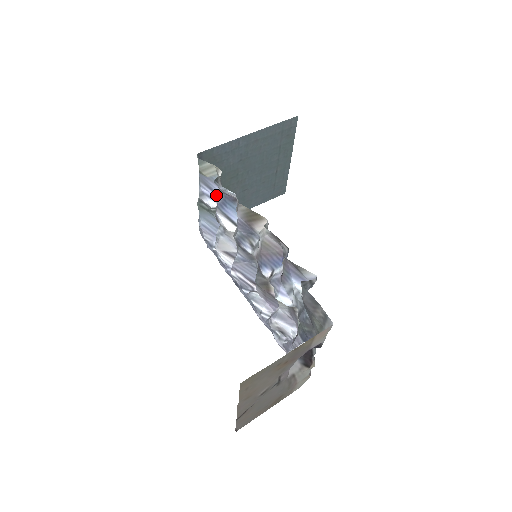
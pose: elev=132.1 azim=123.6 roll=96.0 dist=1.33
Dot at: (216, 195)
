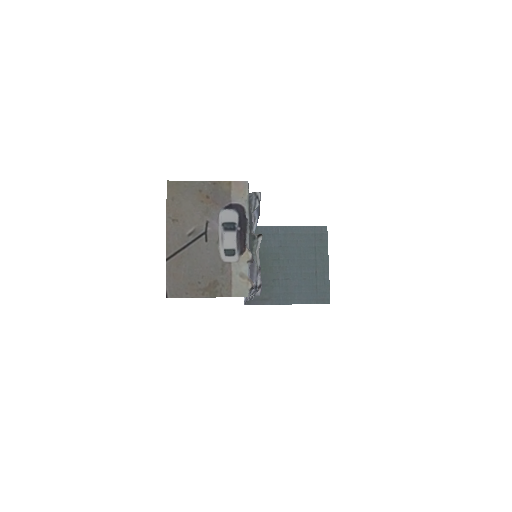
Dot at: occluded
